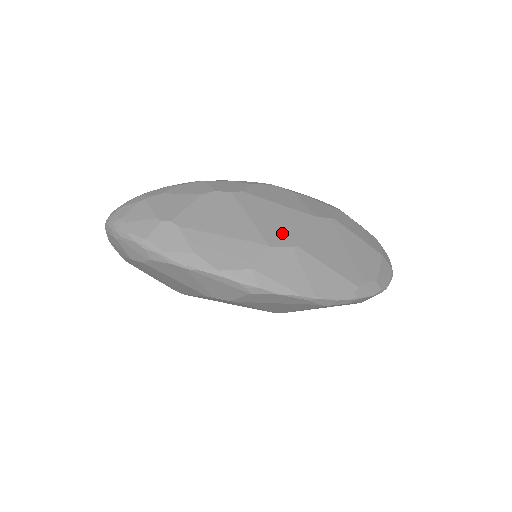
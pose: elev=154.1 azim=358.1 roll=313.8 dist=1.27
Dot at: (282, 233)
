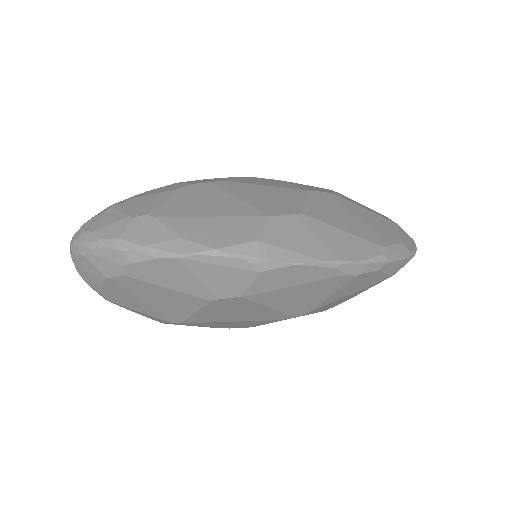
Dot at: (280, 205)
